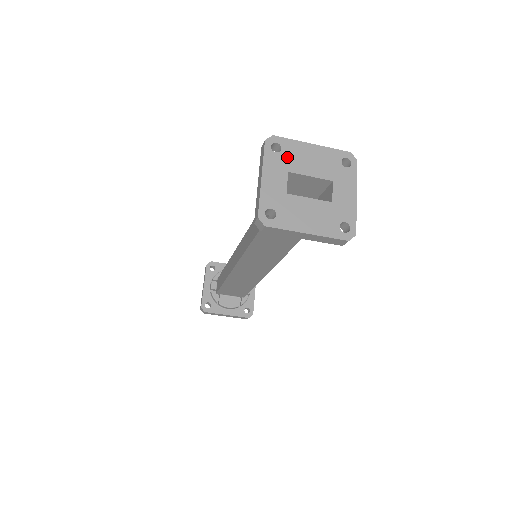
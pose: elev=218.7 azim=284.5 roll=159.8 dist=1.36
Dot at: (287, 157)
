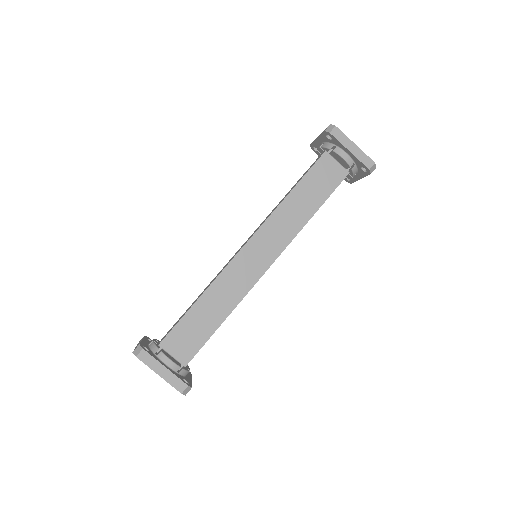
Dot at: occluded
